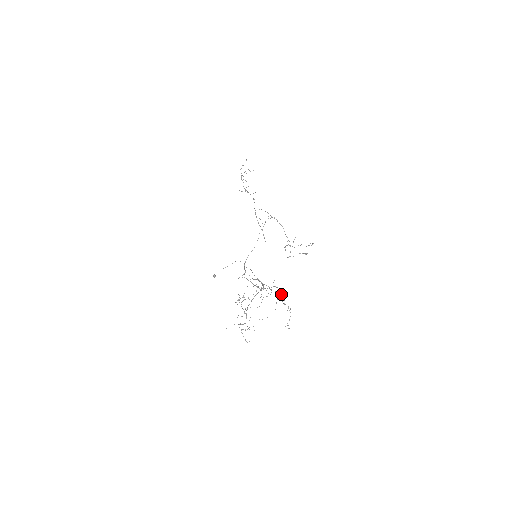
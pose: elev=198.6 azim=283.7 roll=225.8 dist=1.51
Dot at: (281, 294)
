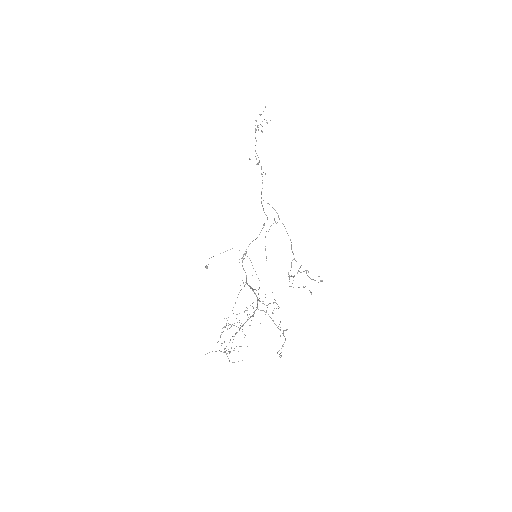
Dot at: occluded
